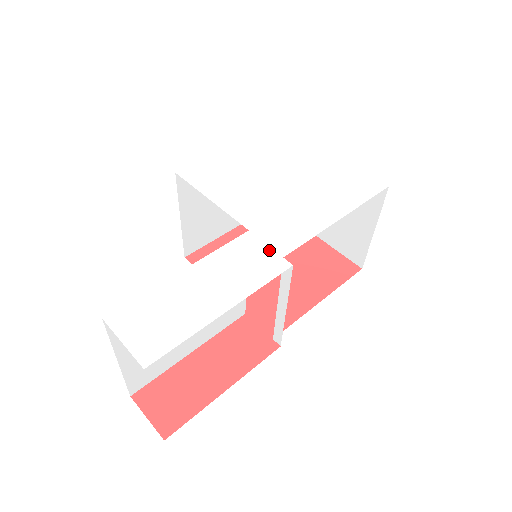
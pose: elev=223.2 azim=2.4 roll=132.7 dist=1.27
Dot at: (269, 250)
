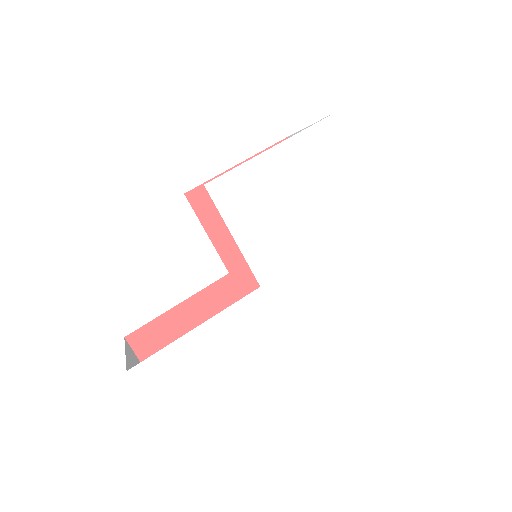
Dot at: (272, 314)
